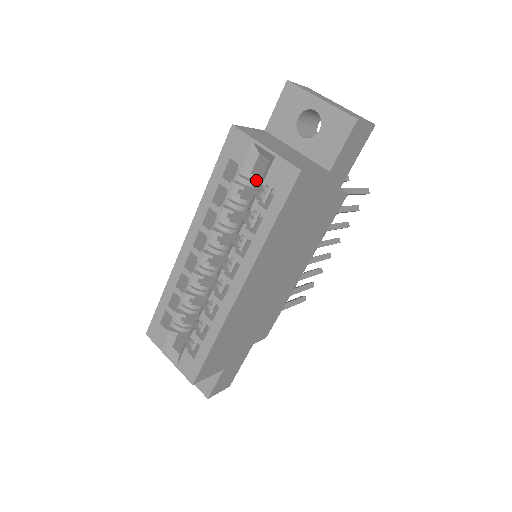
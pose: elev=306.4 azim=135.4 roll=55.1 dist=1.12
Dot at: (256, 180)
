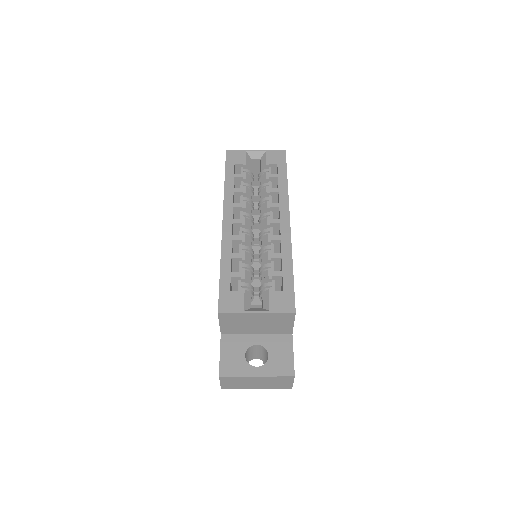
Dot at: (253, 176)
